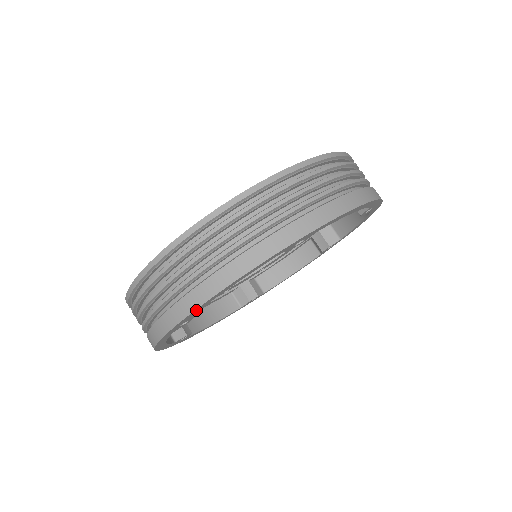
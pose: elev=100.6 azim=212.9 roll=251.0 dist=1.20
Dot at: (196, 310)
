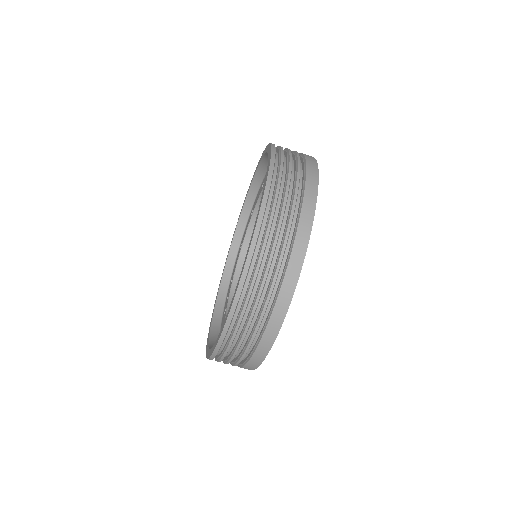
Dot at: (275, 338)
